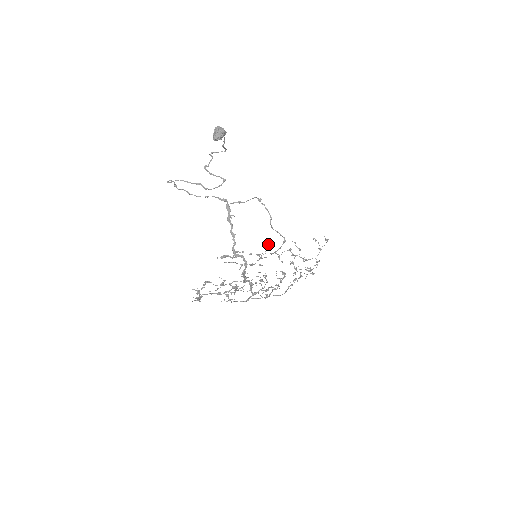
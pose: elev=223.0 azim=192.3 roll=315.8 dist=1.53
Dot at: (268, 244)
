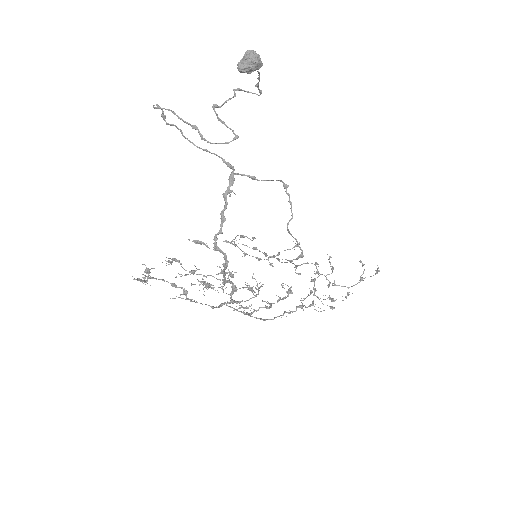
Dot at: occluded
